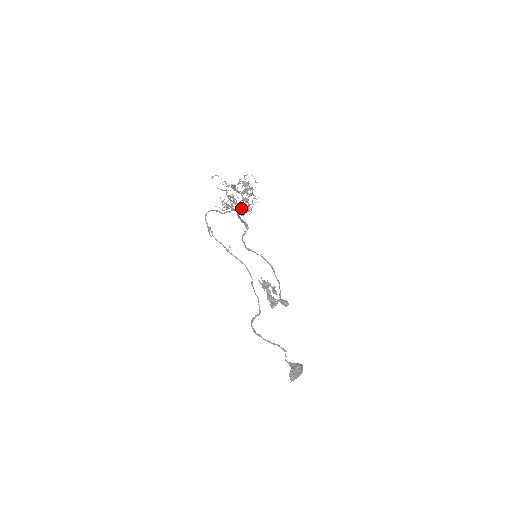
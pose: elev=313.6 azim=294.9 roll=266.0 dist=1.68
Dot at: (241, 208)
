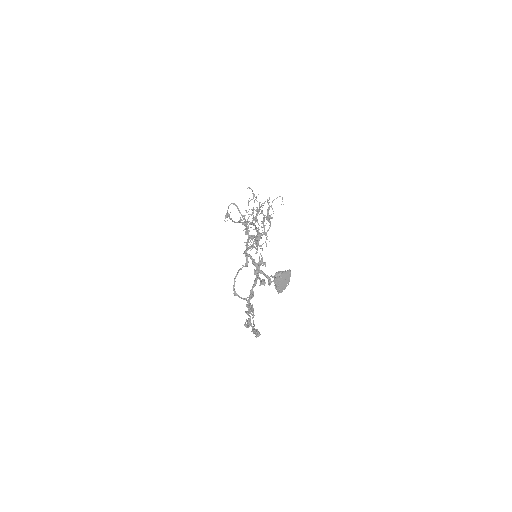
Dot at: occluded
